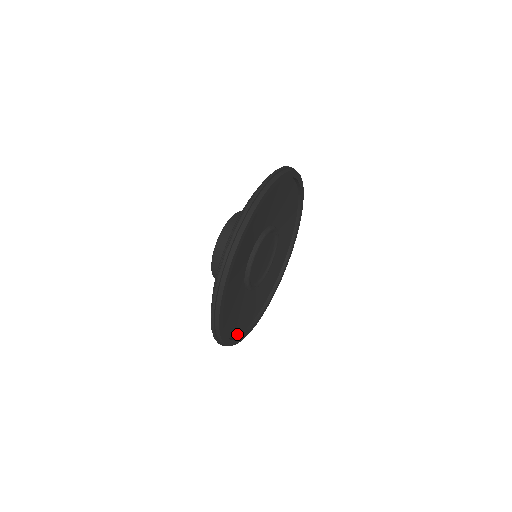
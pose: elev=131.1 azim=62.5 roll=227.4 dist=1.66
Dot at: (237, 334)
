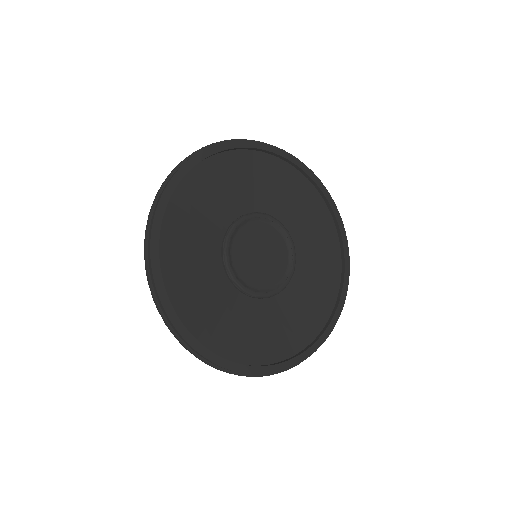
Dot at: (160, 246)
